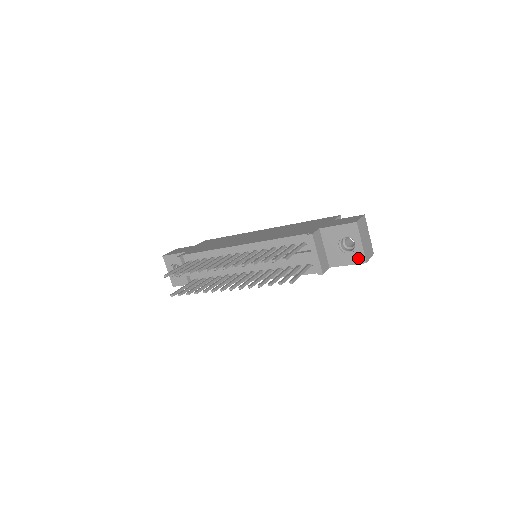
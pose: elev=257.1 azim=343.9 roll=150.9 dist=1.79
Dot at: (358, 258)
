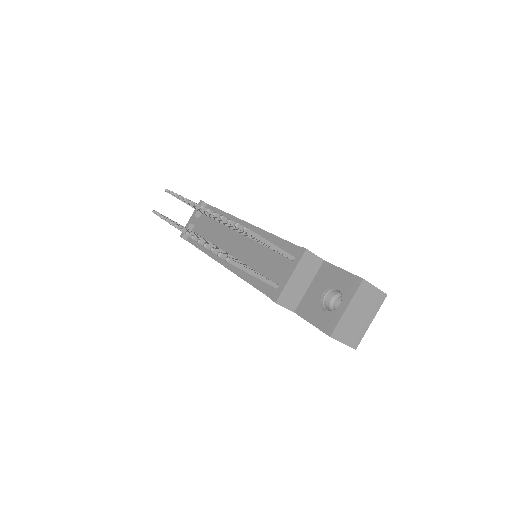
Dot at: (328, 323)
